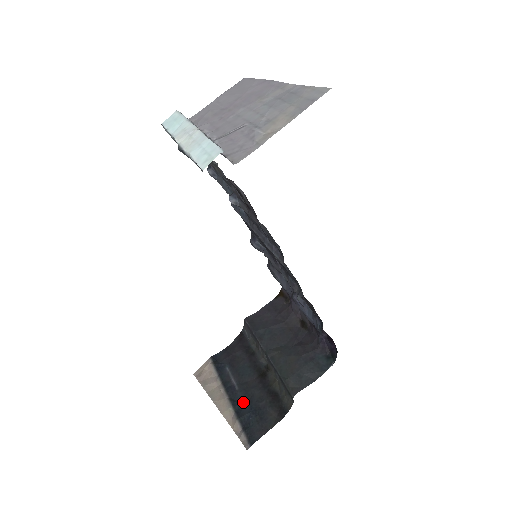
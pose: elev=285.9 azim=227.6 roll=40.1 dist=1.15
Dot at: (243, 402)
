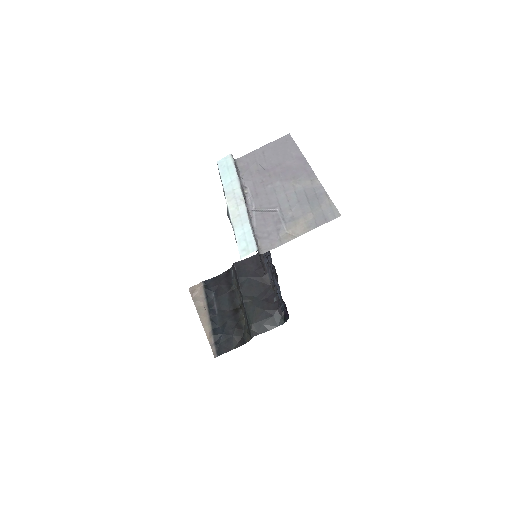
Dot at: (219, 324)
